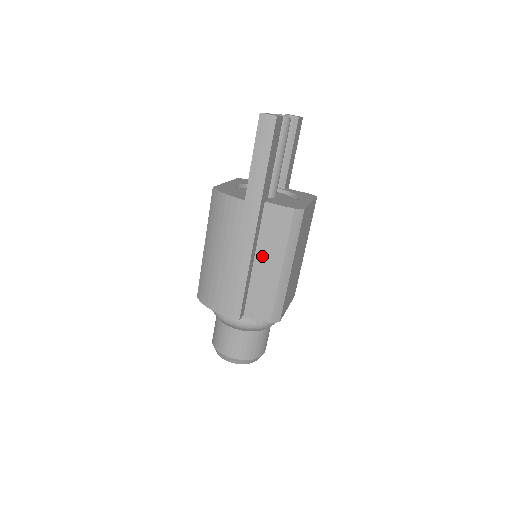
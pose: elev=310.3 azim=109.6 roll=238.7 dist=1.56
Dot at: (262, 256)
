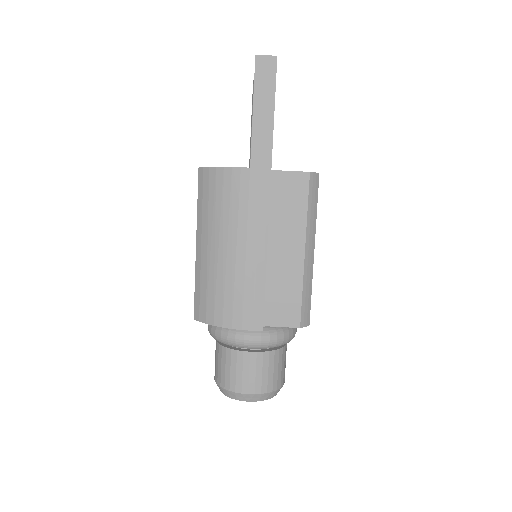
Dot at: (277, 241)
